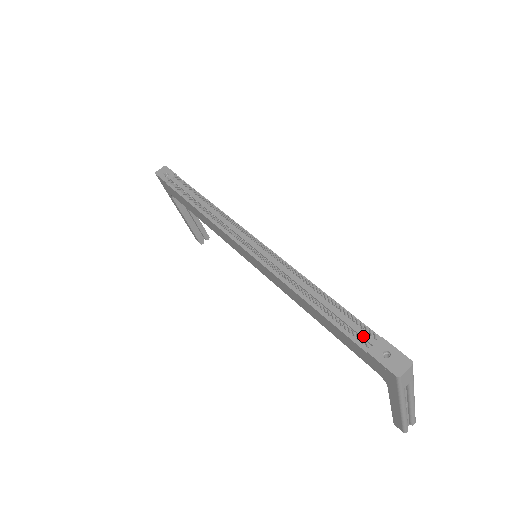
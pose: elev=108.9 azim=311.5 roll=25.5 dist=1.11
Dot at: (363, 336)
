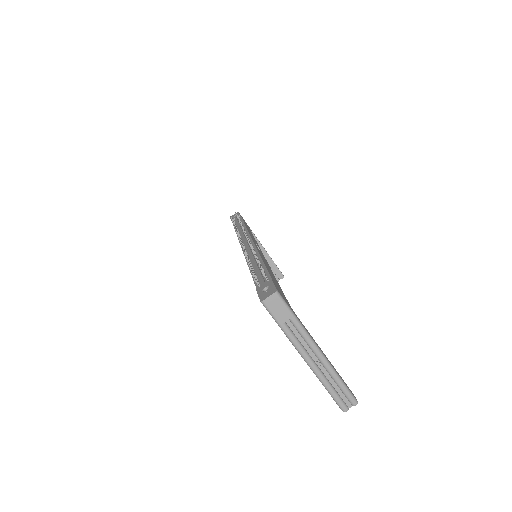
Dot at: (261, 281)
